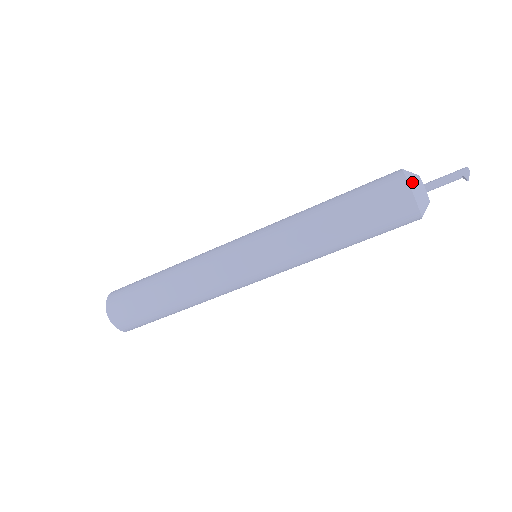
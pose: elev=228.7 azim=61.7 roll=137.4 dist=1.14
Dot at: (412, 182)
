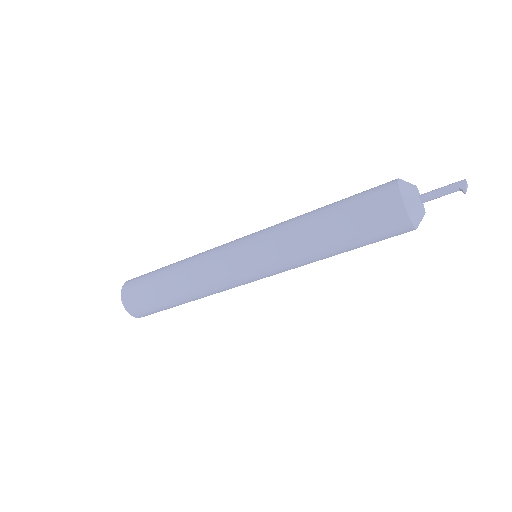
Dot at: (404, 190)
